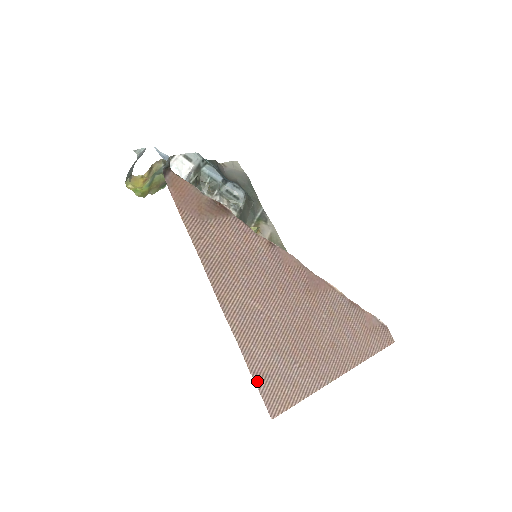
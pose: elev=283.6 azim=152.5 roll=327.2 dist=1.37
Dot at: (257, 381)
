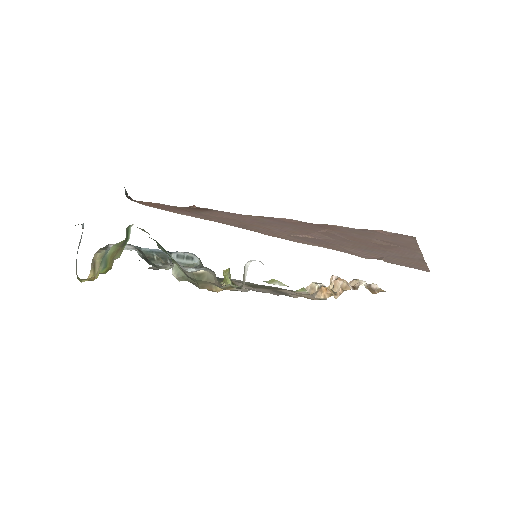
Dot at: (381, 259)
